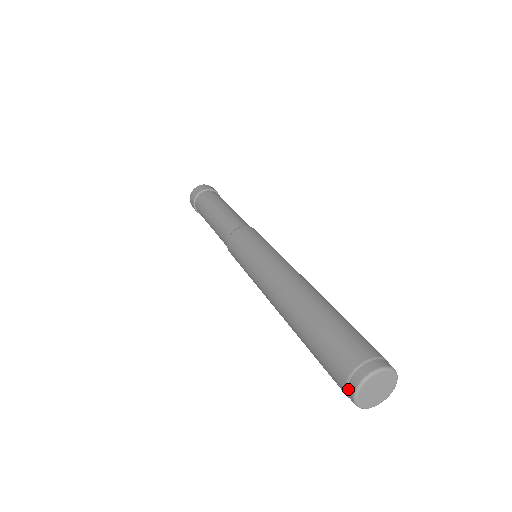
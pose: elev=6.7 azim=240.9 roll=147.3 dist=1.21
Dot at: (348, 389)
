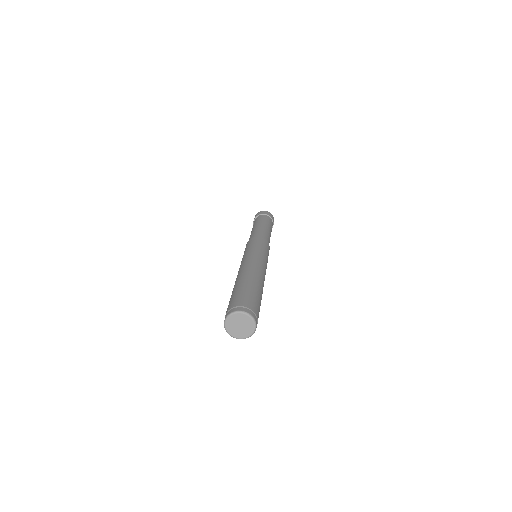
Dot at: occluded
